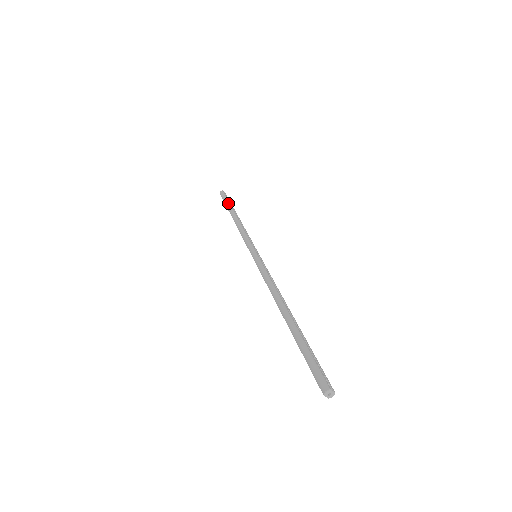
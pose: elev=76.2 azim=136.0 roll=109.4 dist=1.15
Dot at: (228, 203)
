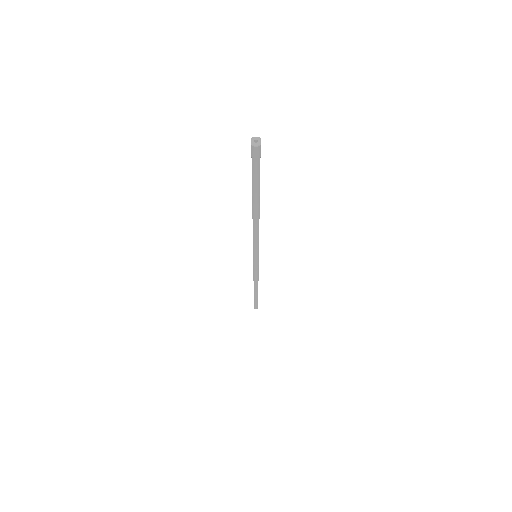
Dot at: occluded
